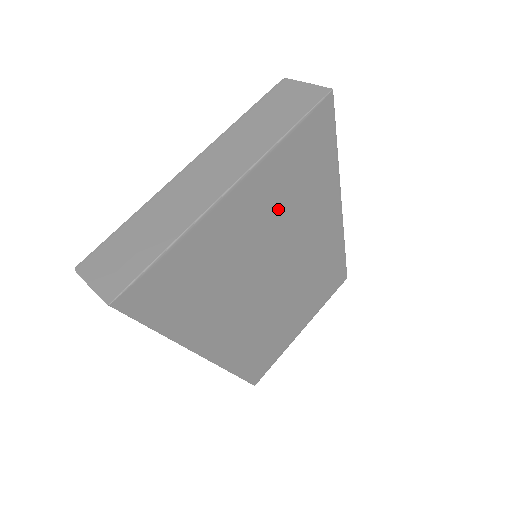
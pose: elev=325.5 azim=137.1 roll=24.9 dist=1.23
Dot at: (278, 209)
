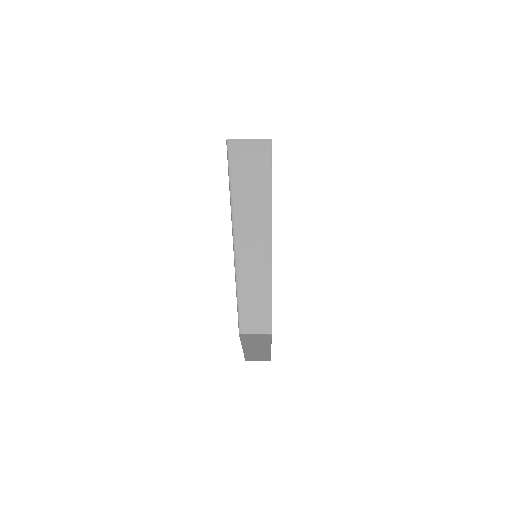
Dot at: occluded
